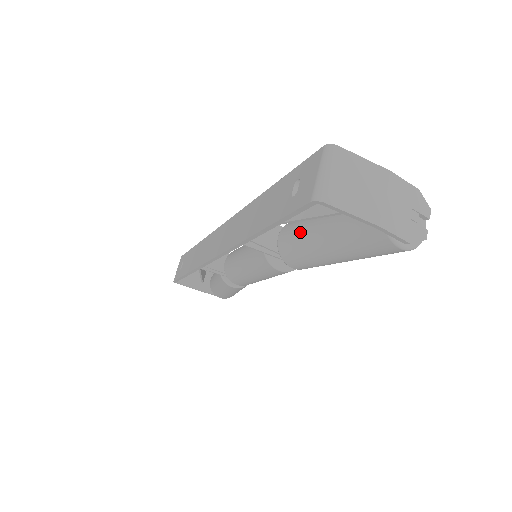
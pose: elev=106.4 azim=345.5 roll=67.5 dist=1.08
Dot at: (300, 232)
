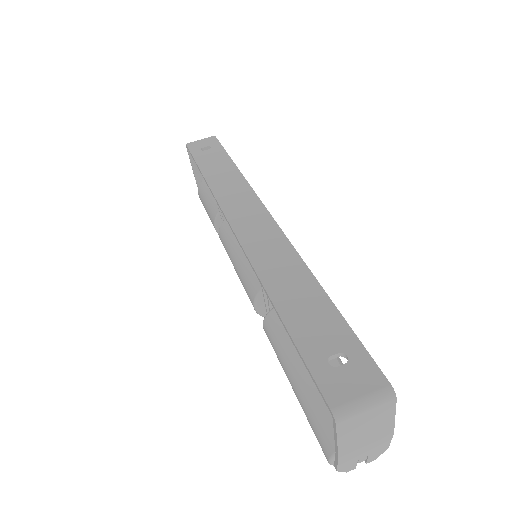
Dot at: occluded
